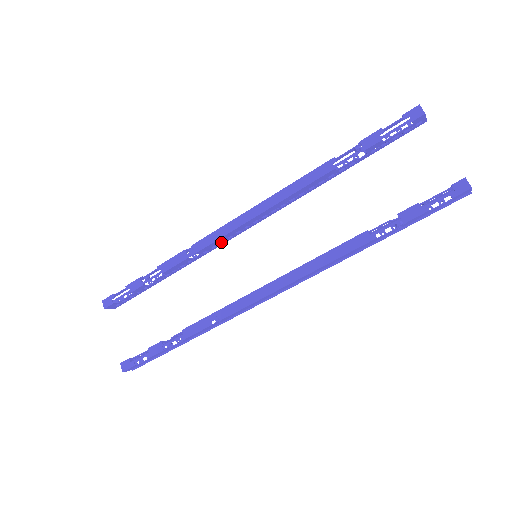
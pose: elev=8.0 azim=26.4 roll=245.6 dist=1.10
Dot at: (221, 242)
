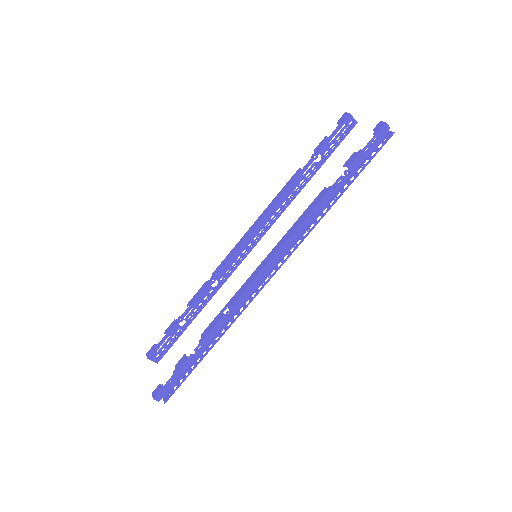
Dot at: (235, 268)
